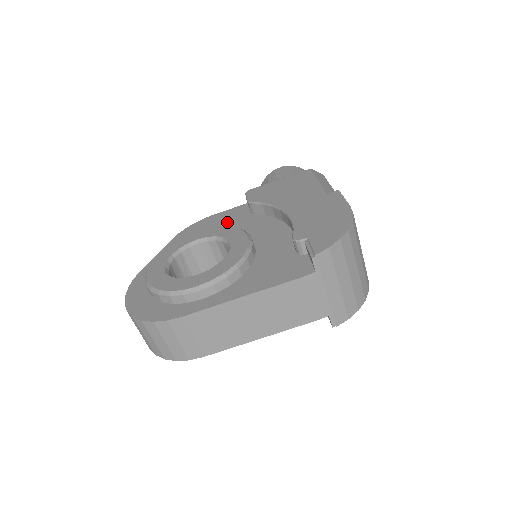
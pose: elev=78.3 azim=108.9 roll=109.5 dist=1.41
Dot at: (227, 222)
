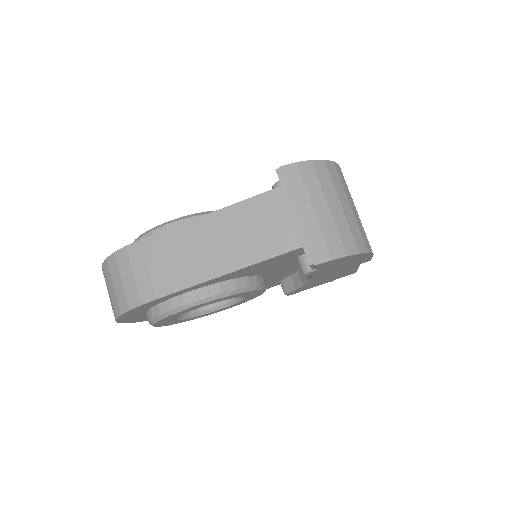
Dot at: occluded
